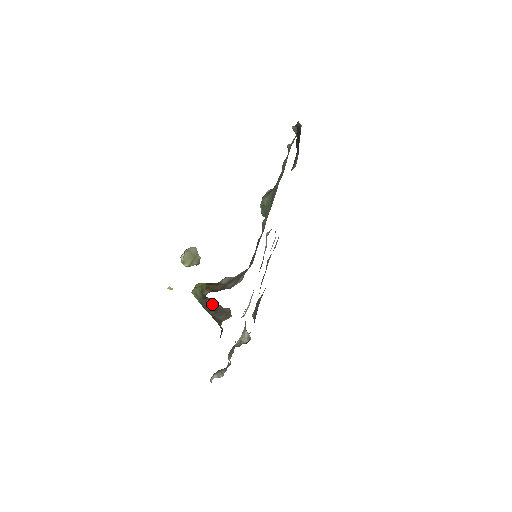
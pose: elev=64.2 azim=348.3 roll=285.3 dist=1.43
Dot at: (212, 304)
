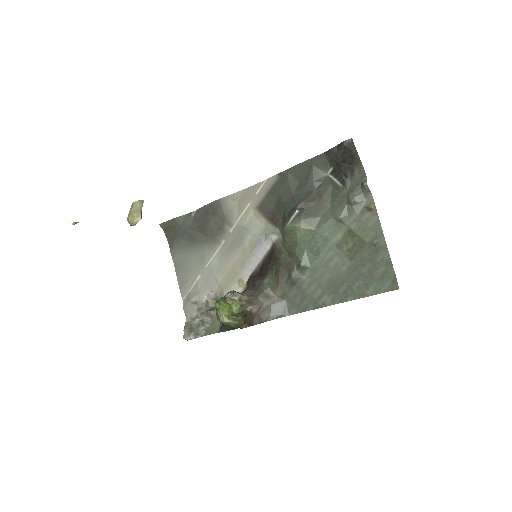
Dot at: occluded
